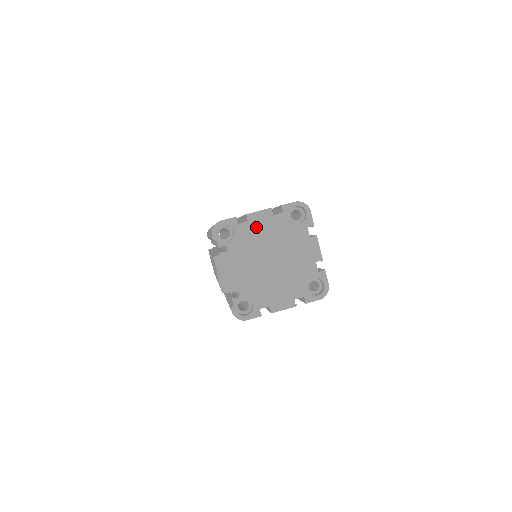
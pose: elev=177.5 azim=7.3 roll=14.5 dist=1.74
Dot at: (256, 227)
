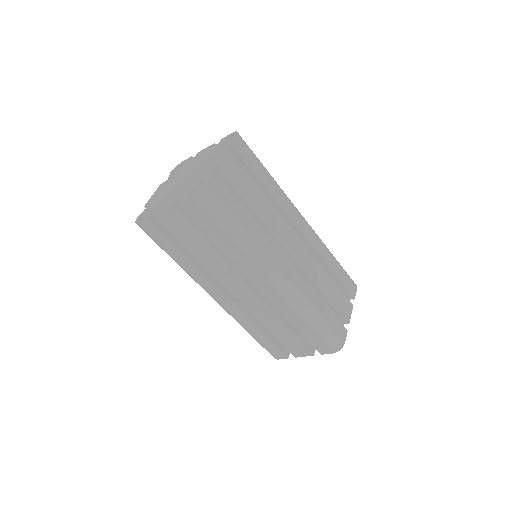
Dot at: (196, 158)
